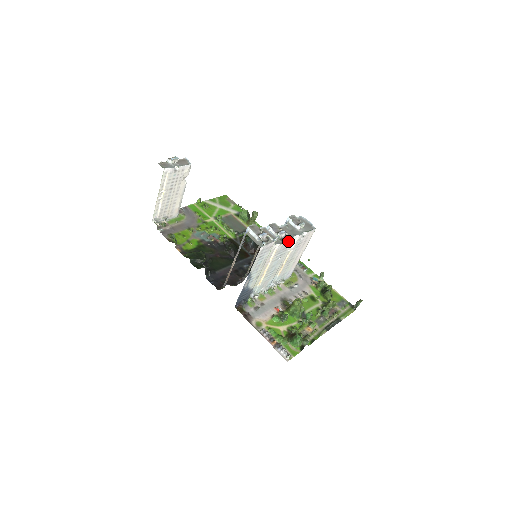
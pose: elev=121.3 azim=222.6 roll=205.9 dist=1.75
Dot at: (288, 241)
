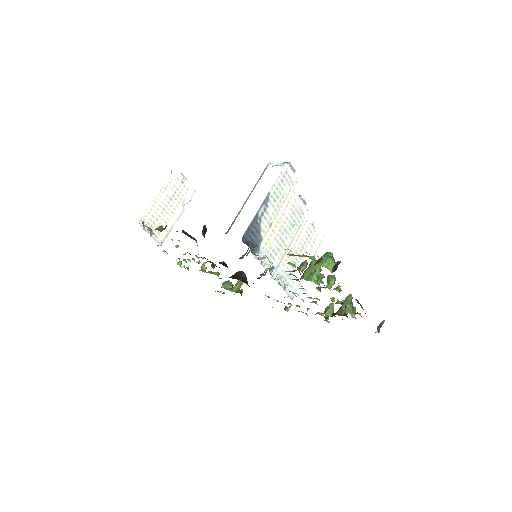
Dot at: (303, 206)
